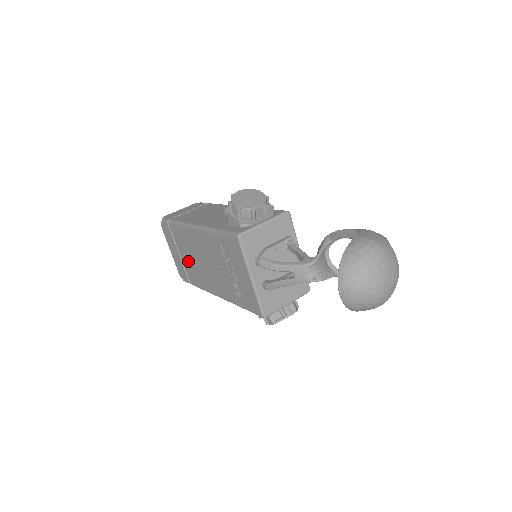
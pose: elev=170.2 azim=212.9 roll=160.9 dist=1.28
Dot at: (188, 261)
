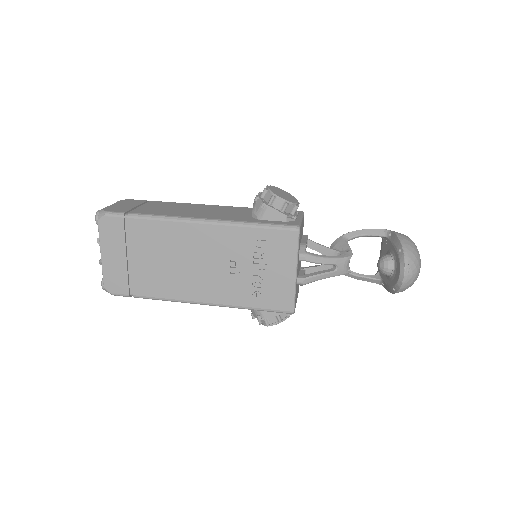
Dot at: (150, 265)
